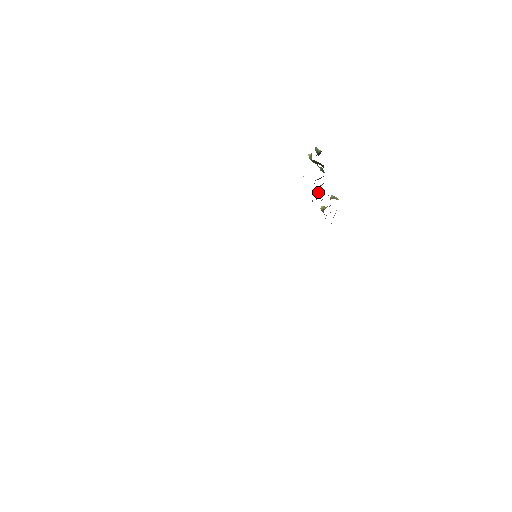
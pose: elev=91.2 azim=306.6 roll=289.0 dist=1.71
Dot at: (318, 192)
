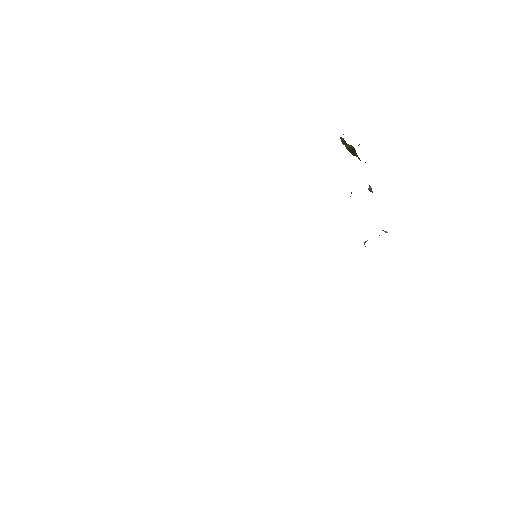
Dot at: occluded
